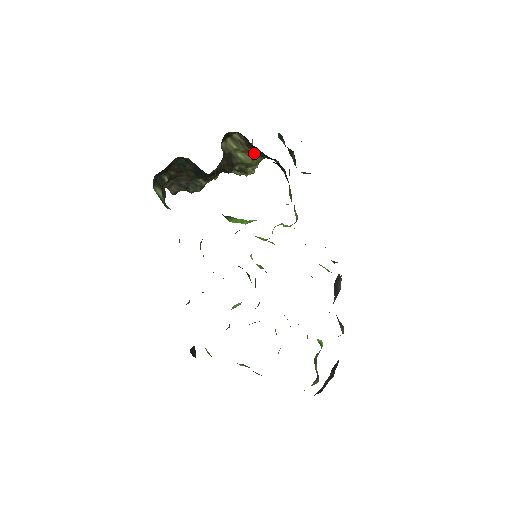
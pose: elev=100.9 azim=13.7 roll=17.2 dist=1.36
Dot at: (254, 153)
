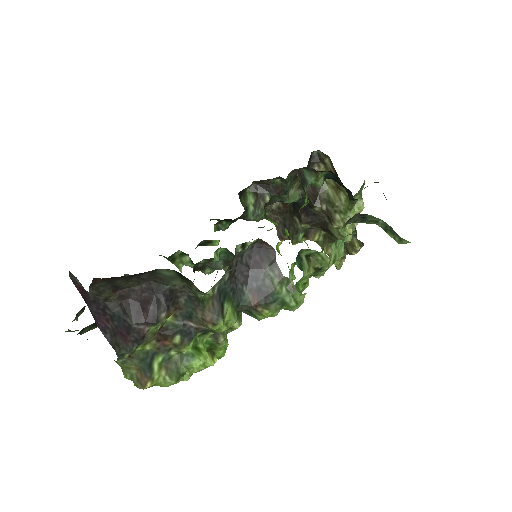
Dot at: (344, 194)
